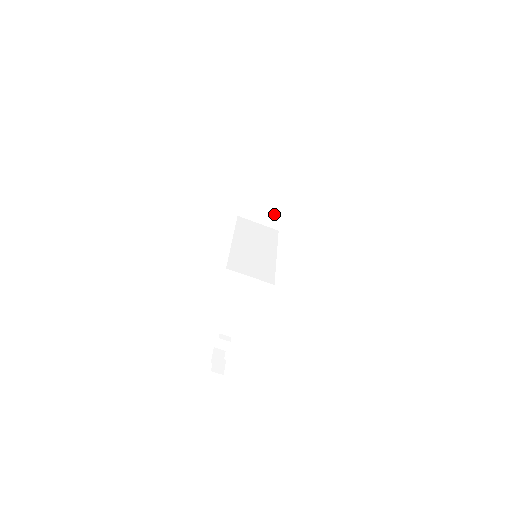
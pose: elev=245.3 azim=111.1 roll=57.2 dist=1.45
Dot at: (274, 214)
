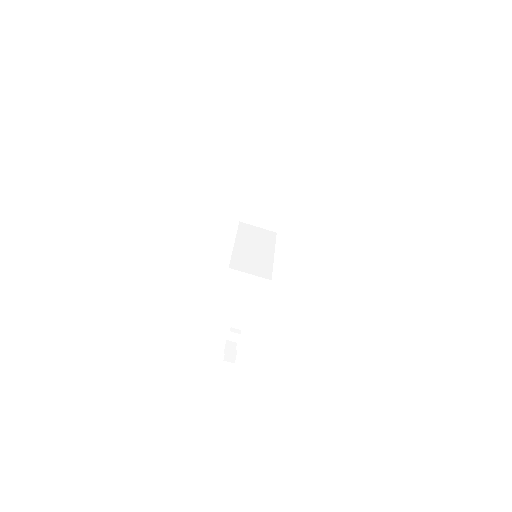
Dot at: (271, 218)
